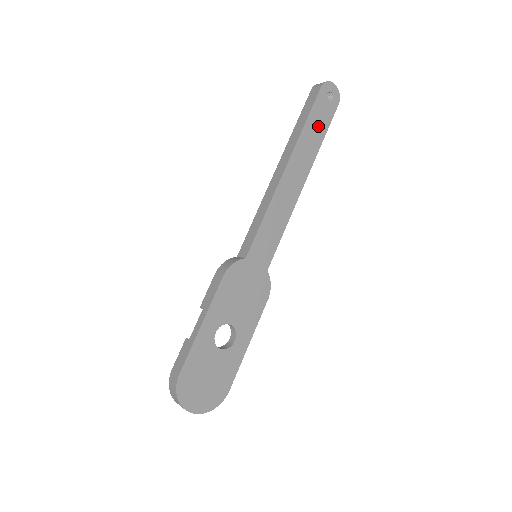
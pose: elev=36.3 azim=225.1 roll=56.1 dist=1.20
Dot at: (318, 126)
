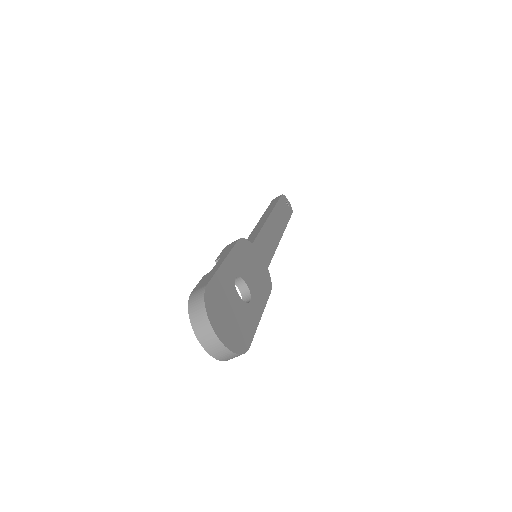
Dot at: (284, 212)
